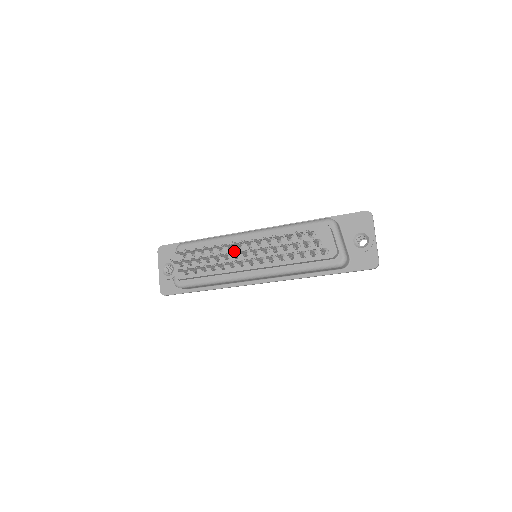
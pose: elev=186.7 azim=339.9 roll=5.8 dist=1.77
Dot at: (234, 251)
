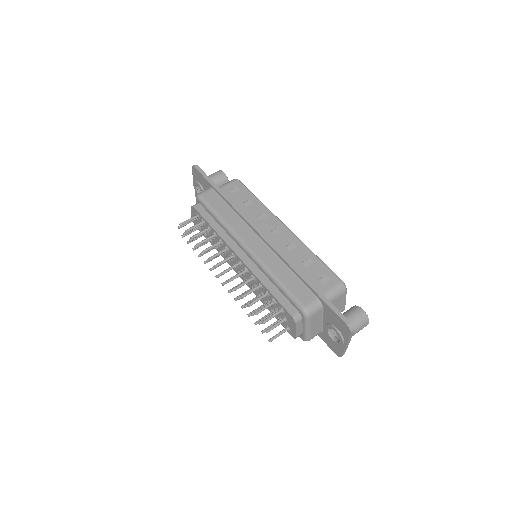
Dot at: (229, 253)
